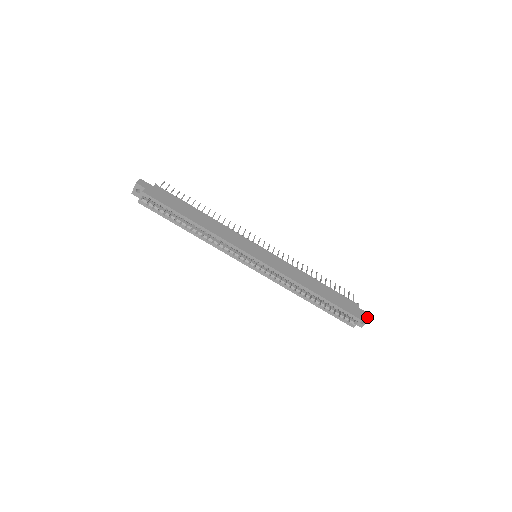
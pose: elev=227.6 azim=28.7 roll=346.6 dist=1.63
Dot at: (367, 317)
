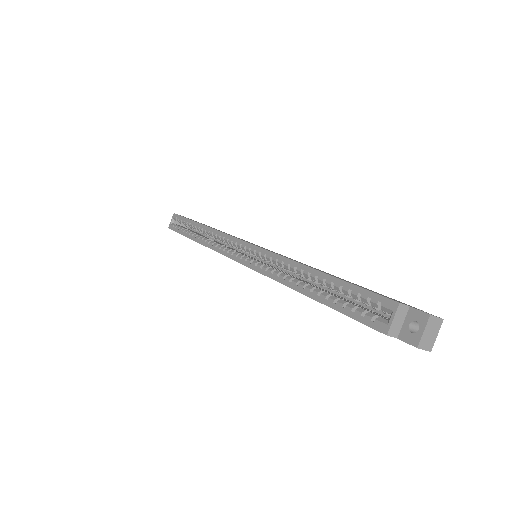
Dot at: (426, 312)
